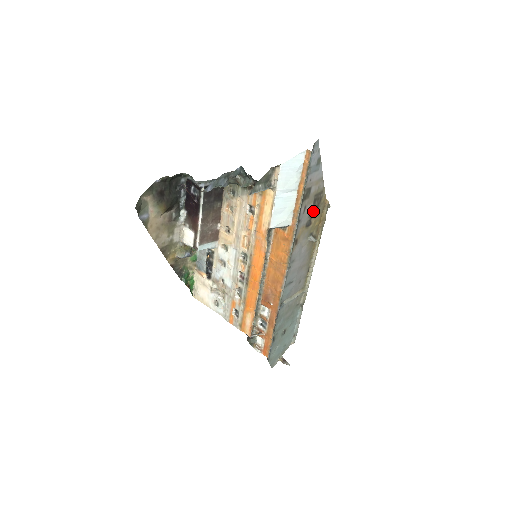
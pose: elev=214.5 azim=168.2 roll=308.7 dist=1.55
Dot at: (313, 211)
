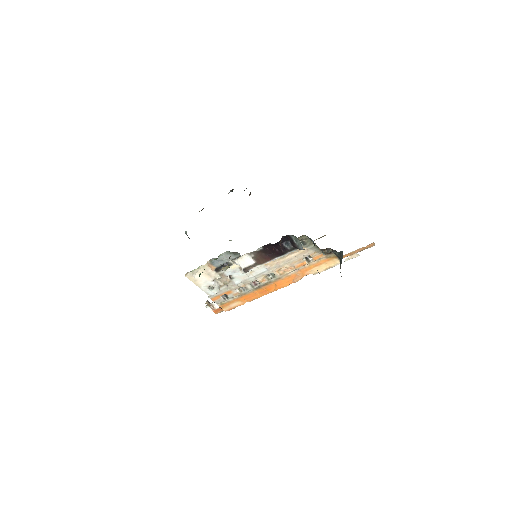
Dot at: occluded
